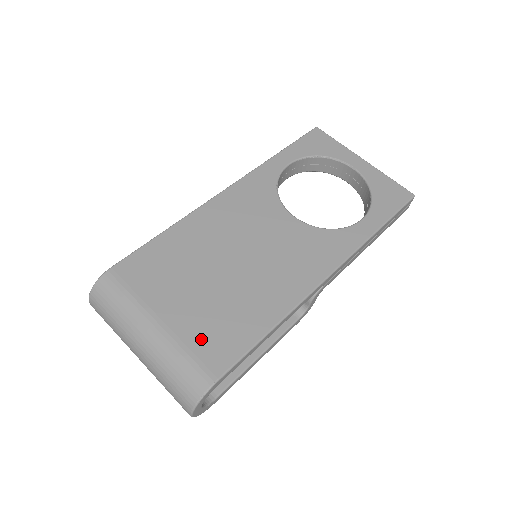
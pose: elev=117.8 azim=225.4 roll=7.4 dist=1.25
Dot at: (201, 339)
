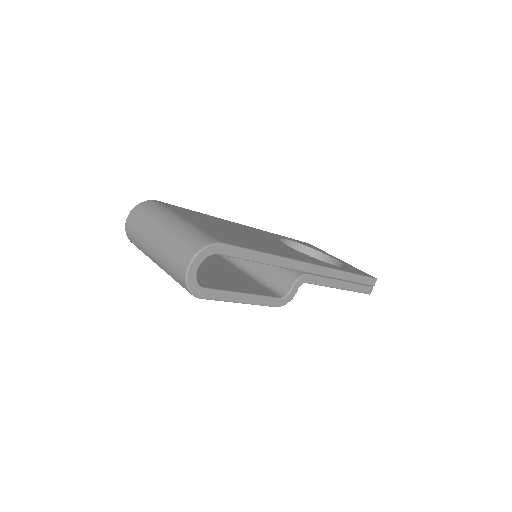
Dot at: (214, 233)
